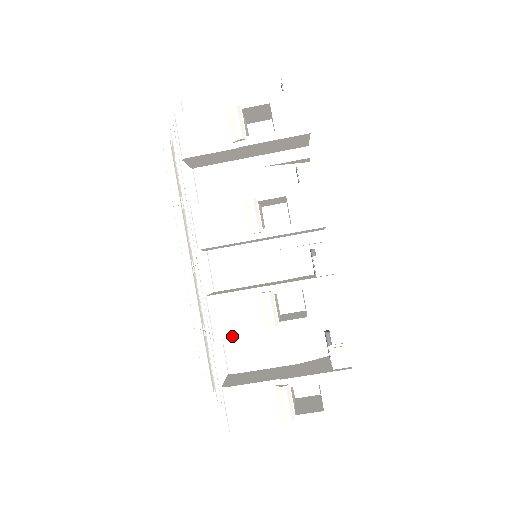
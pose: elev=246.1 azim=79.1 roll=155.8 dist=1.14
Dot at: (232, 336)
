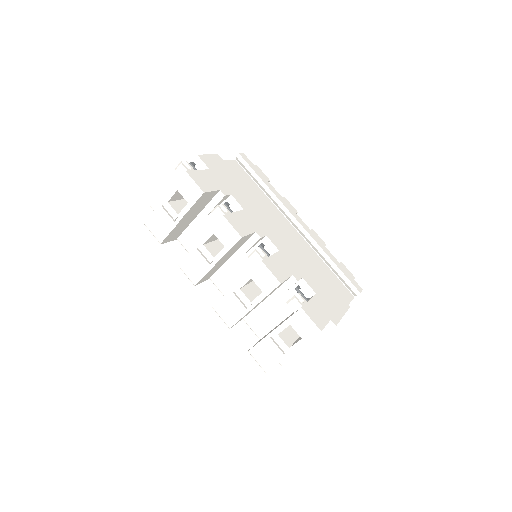
Dot at: (235, 322)
